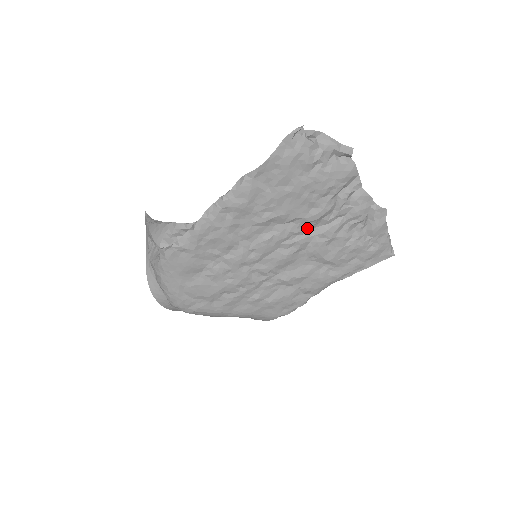
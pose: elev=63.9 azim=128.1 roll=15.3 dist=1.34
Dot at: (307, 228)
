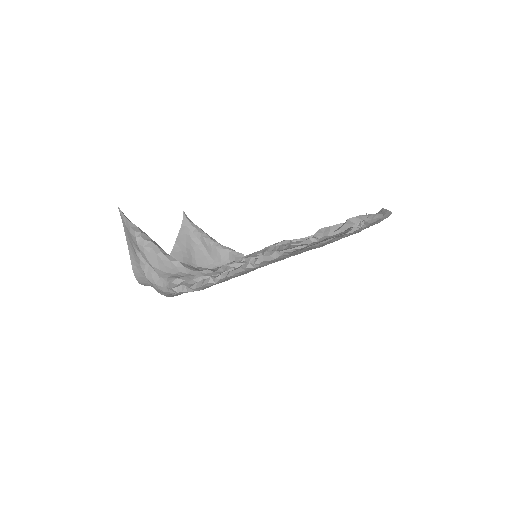
Dot at: occluded
